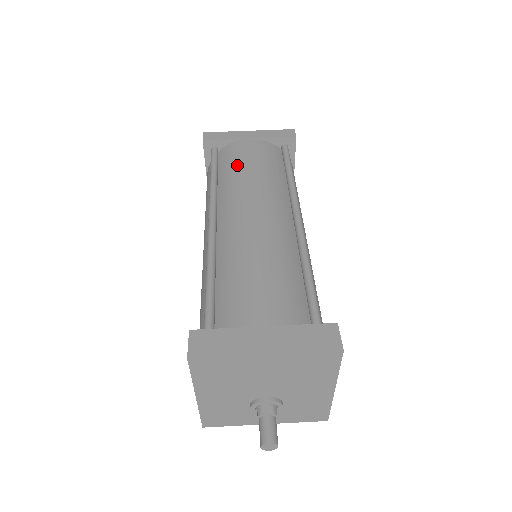
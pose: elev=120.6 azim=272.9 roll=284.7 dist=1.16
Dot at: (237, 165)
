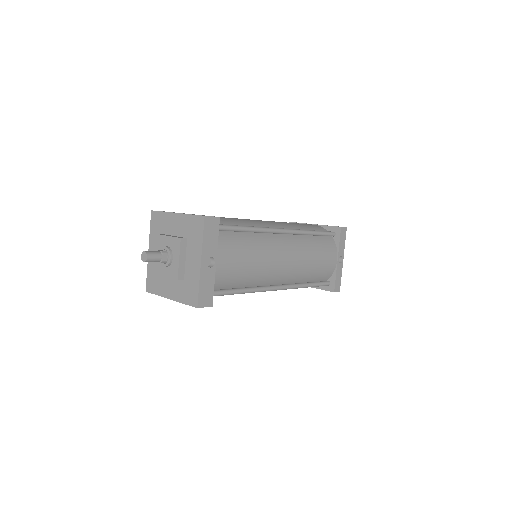
Dot at: occluded
